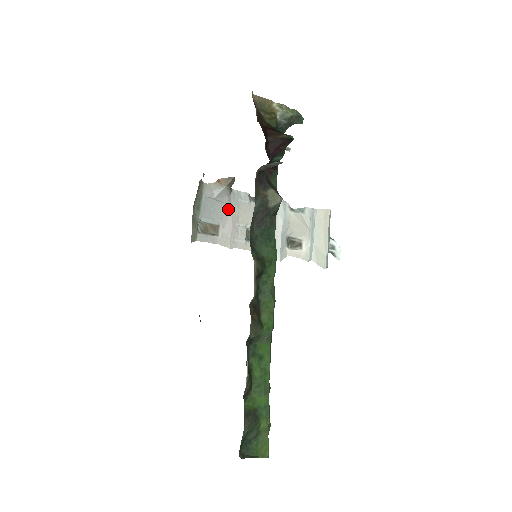
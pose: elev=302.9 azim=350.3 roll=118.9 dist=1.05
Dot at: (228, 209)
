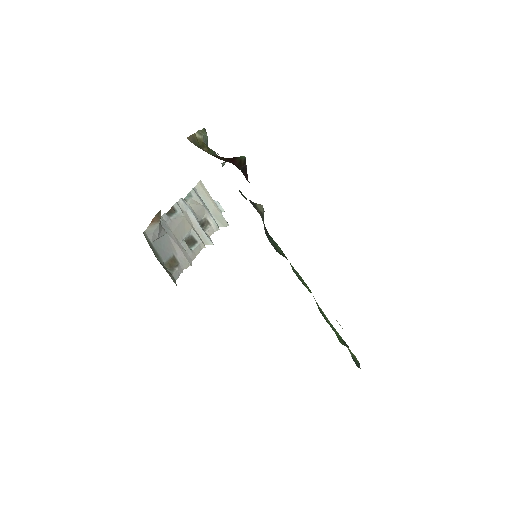
Dot at: (168, 238)
